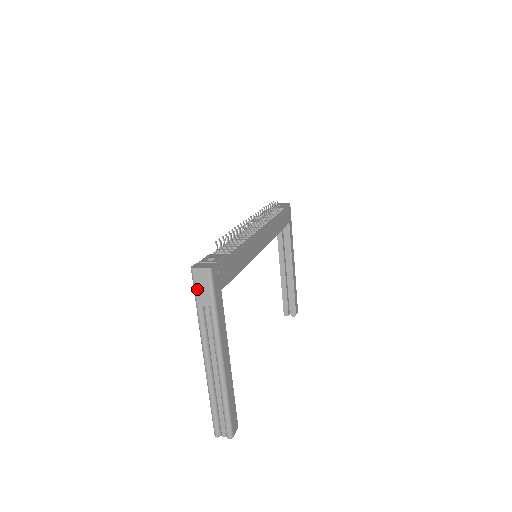
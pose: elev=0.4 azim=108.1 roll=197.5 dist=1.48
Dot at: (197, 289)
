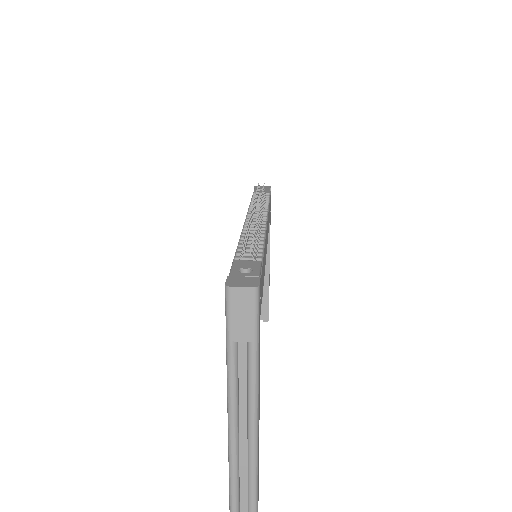
Dot at: (233, 317)
